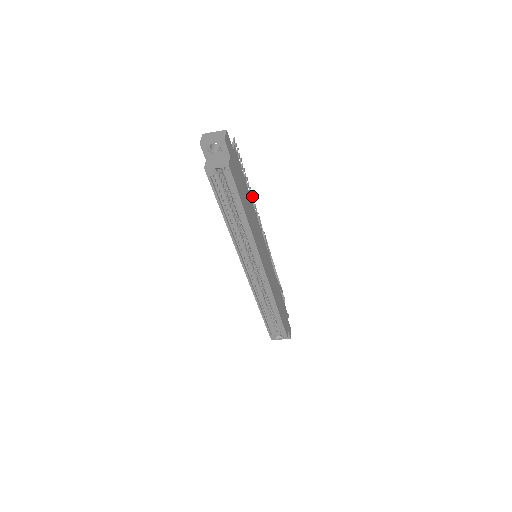
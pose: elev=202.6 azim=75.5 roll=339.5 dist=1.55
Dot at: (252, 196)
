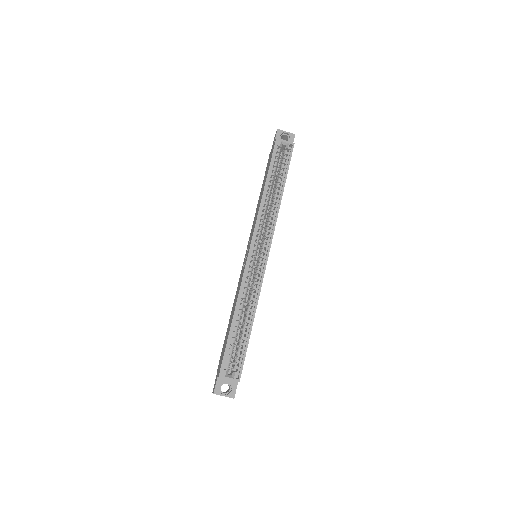
Dot at: occluded
